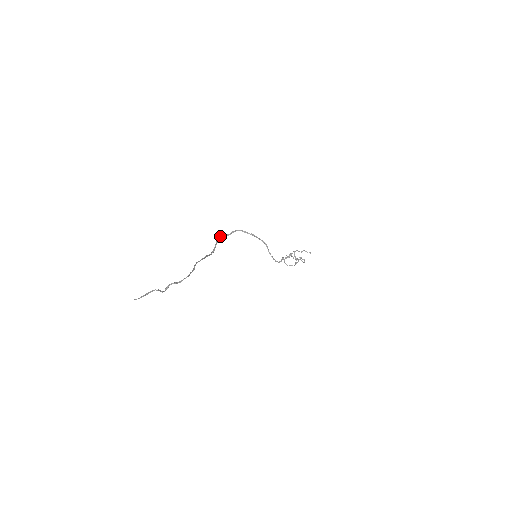
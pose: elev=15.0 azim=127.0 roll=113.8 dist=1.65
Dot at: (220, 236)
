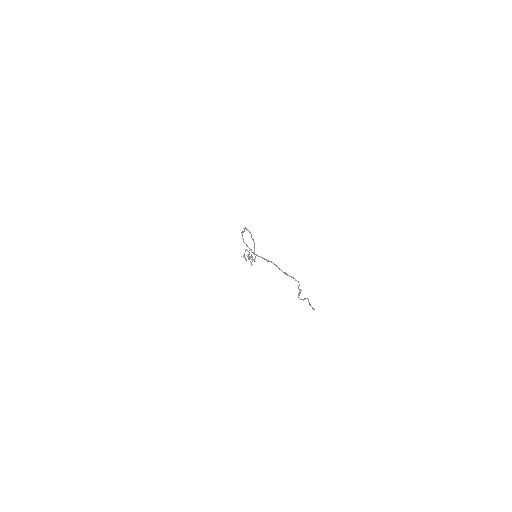
Dot at: (241, 232)
